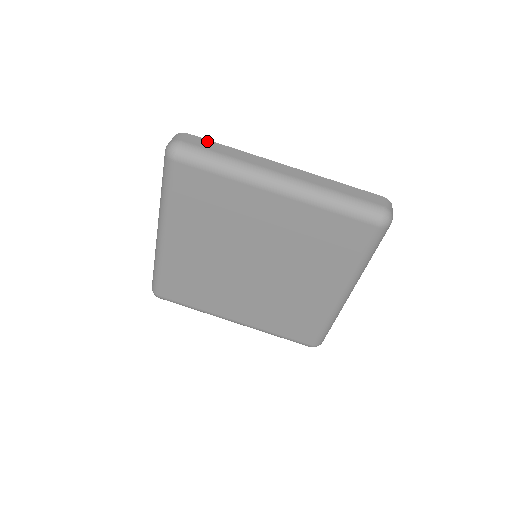
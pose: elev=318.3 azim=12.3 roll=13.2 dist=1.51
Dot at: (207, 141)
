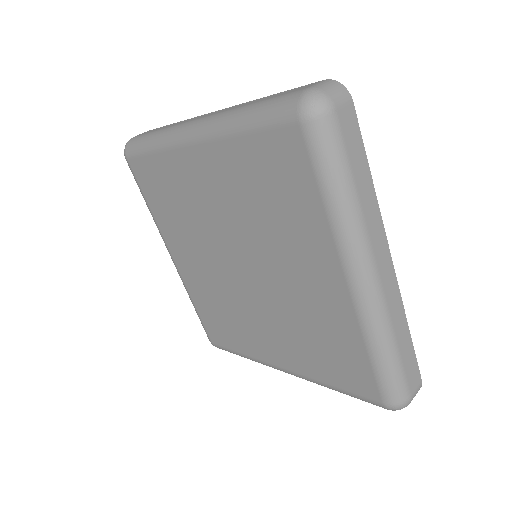
Dot at: (360, 140)
